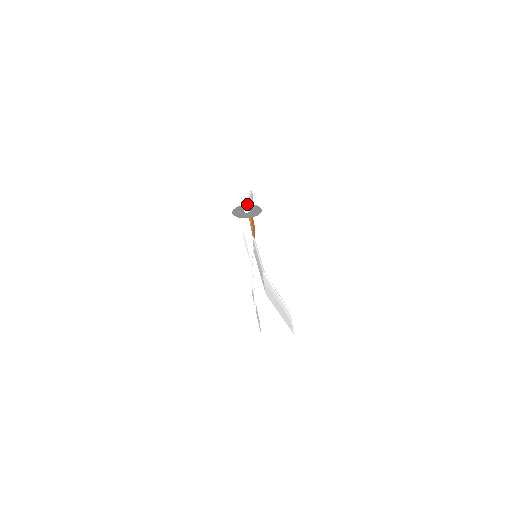
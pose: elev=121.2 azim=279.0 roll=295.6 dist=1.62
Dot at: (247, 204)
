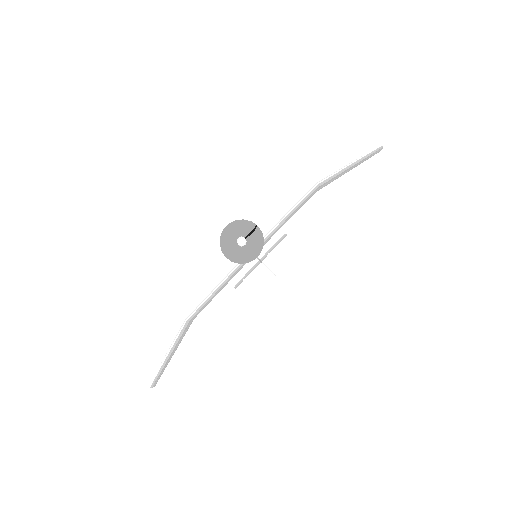
Dot at: occluded
